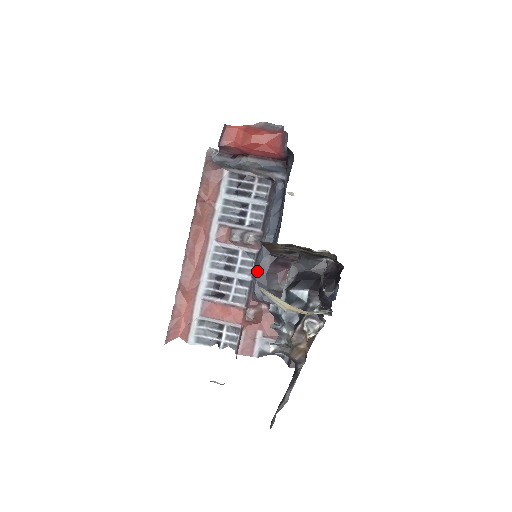
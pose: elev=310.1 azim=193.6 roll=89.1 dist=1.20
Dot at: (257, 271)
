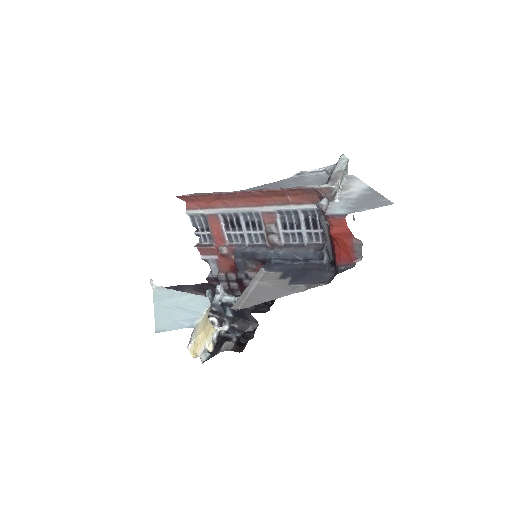
Dot at: (252, 251)
